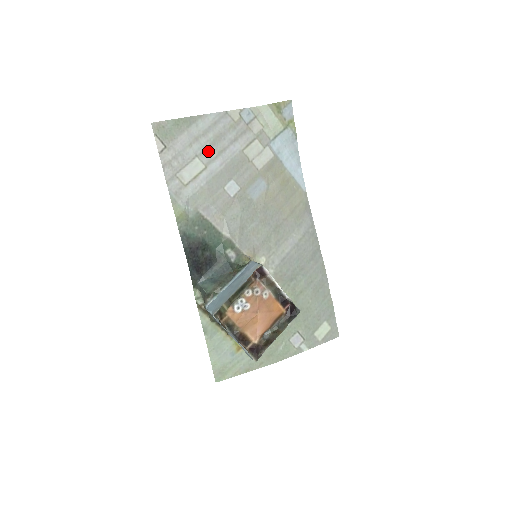
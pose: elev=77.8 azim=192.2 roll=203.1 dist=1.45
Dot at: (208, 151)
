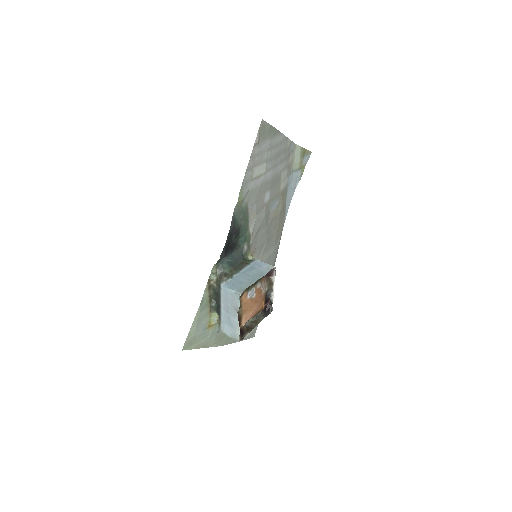
Dot at: (271, 161)
